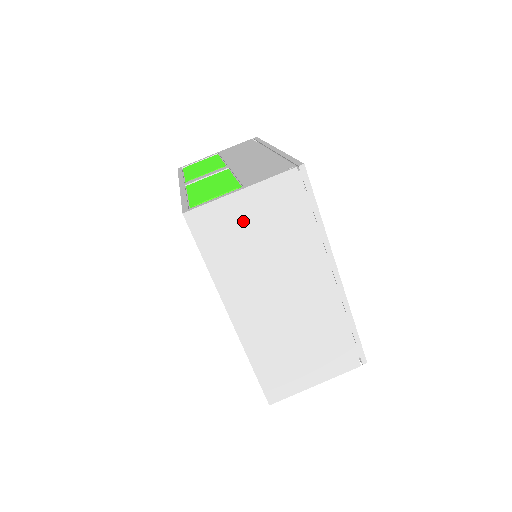
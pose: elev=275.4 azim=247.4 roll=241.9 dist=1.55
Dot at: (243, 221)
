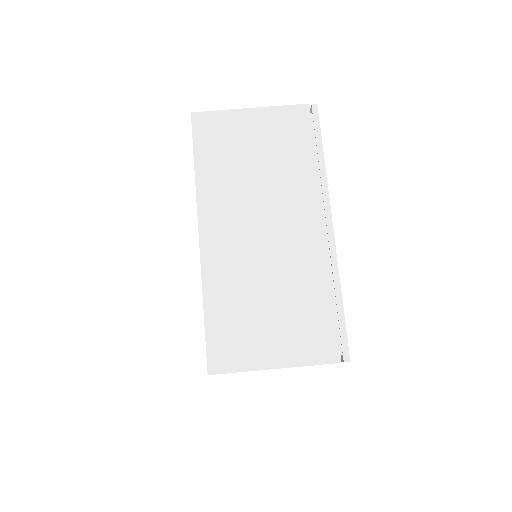
Dot at: (245, 137)
